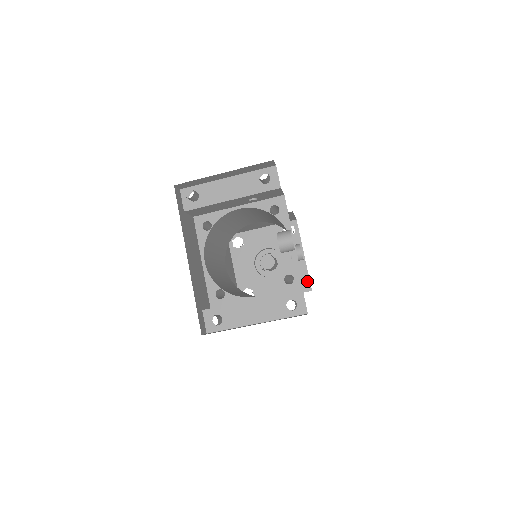
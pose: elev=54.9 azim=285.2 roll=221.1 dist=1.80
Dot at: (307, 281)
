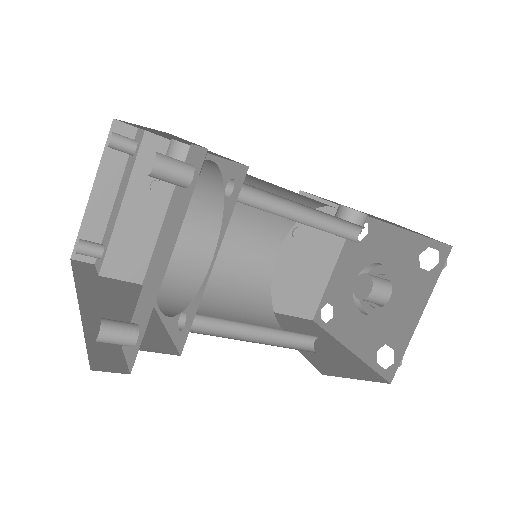
Dot at: (433, 245)
